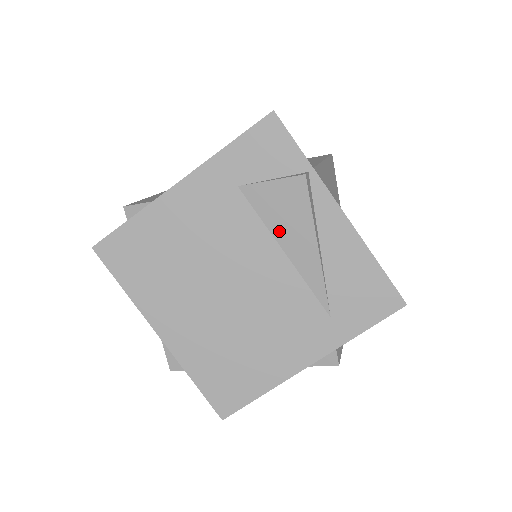
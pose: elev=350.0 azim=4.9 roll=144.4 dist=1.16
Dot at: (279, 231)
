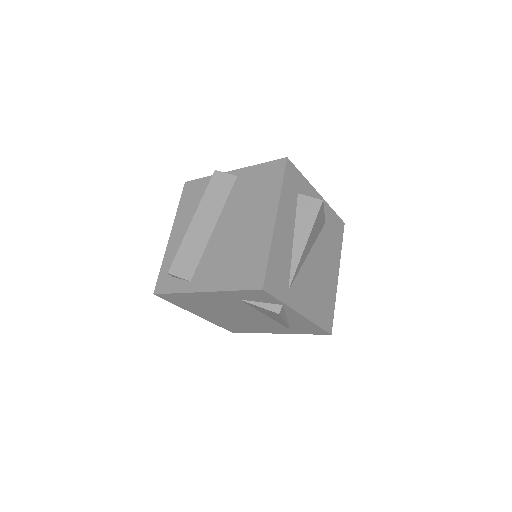
Dot at: occluded
